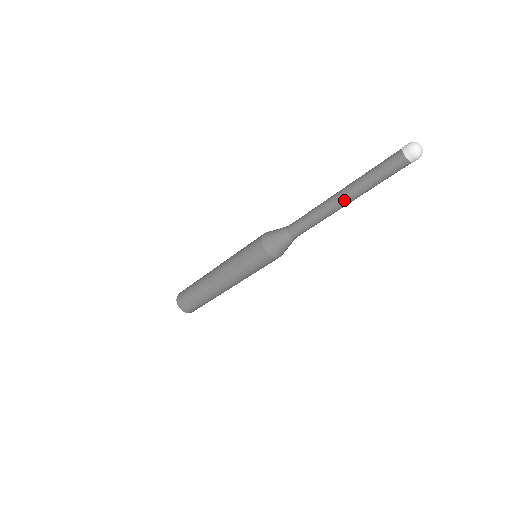
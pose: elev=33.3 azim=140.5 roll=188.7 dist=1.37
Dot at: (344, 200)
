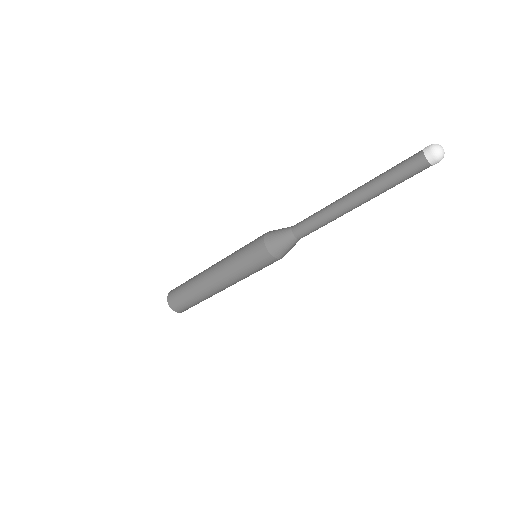
Dot at: (355, 200)
